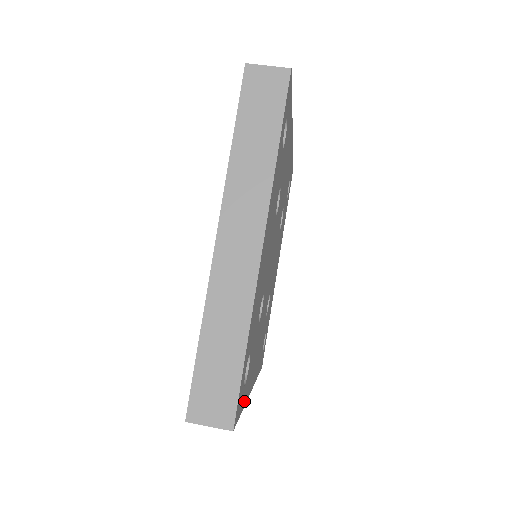
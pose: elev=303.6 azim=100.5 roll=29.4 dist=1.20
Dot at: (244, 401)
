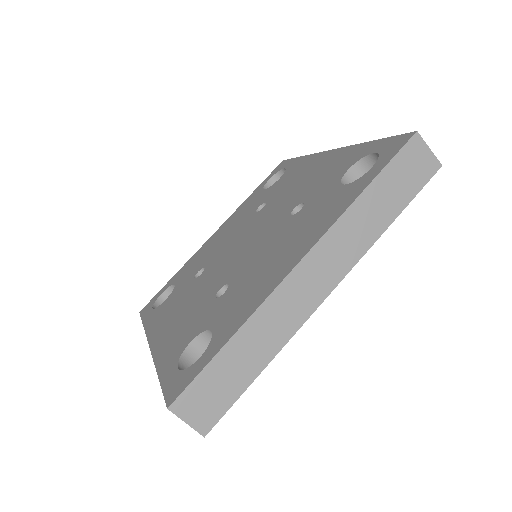
Dot at: occluded
